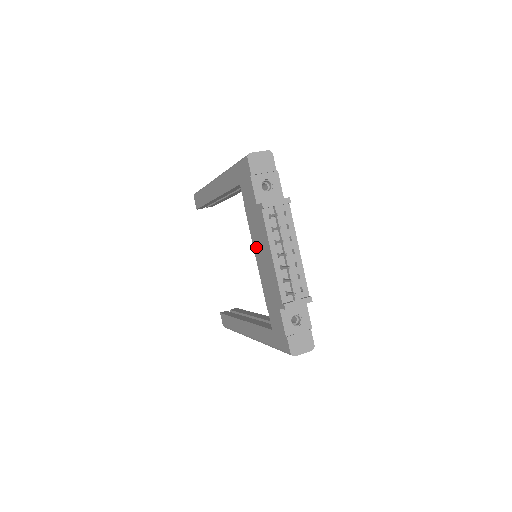
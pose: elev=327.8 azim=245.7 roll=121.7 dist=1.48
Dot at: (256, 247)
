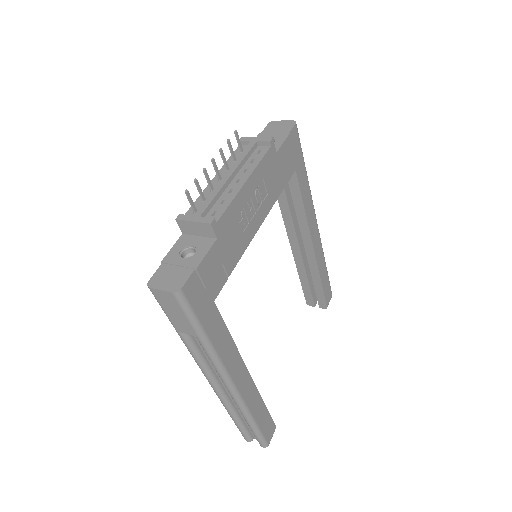
Dot at: occluded
